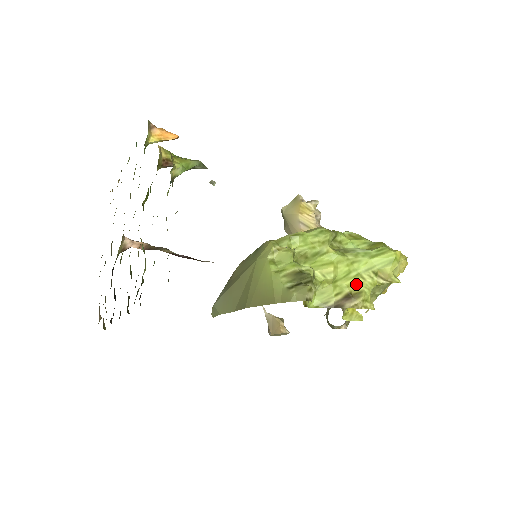
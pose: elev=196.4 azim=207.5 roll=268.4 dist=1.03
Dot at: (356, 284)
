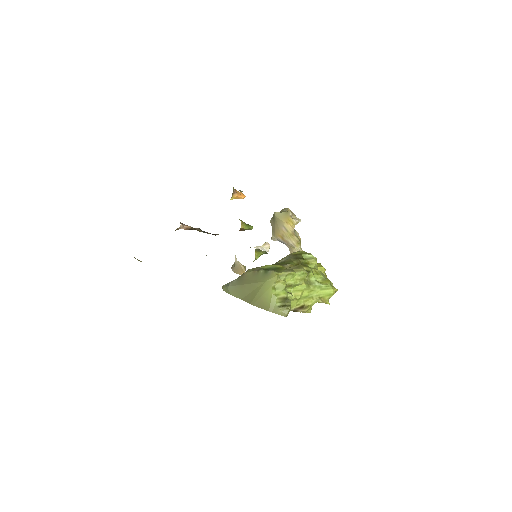
Dot at: (308, 301)
